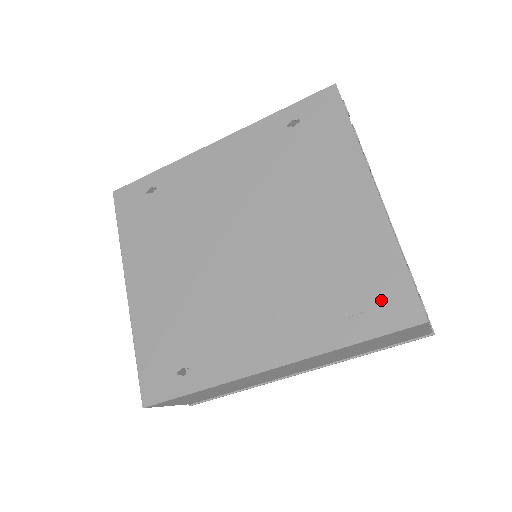
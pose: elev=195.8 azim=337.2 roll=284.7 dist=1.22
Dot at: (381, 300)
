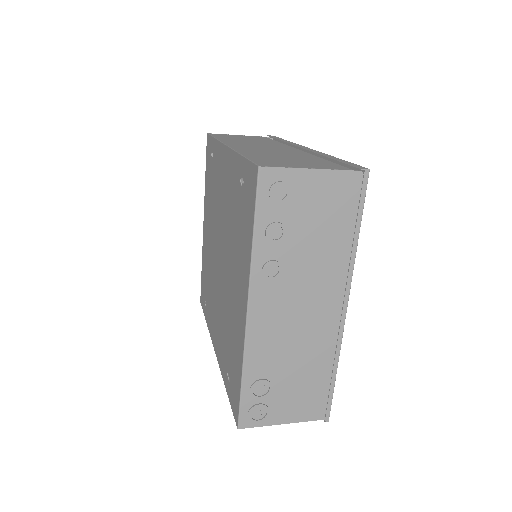
Dot at: (233, 385)
